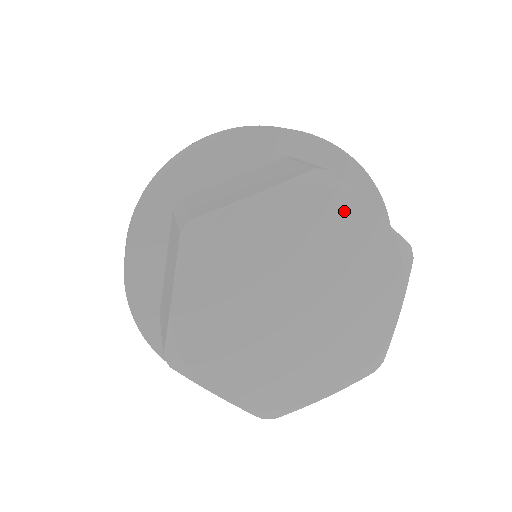
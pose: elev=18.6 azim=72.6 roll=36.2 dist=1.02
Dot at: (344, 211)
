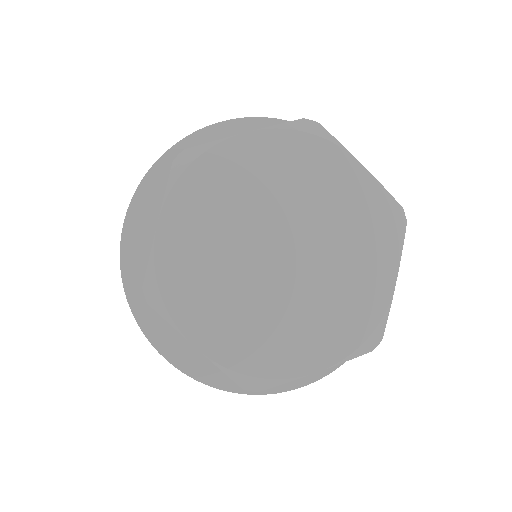
Dot at: (332, 161)
